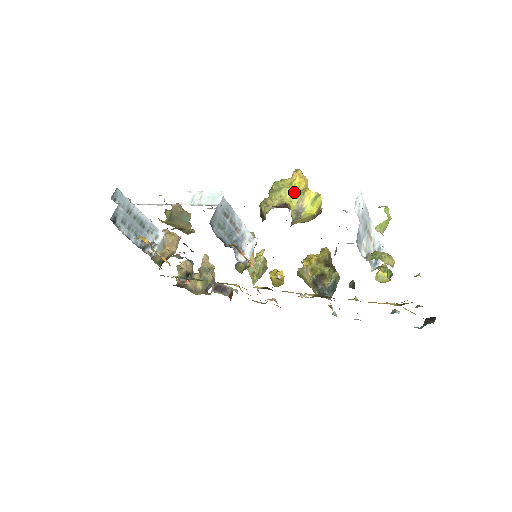
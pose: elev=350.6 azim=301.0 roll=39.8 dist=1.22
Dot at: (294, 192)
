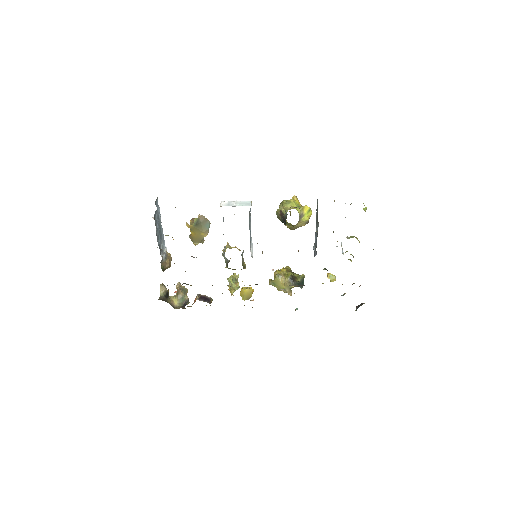
Dot at: (297, 205)
